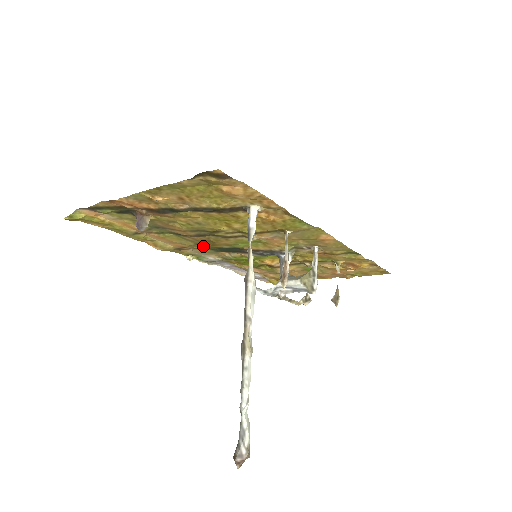
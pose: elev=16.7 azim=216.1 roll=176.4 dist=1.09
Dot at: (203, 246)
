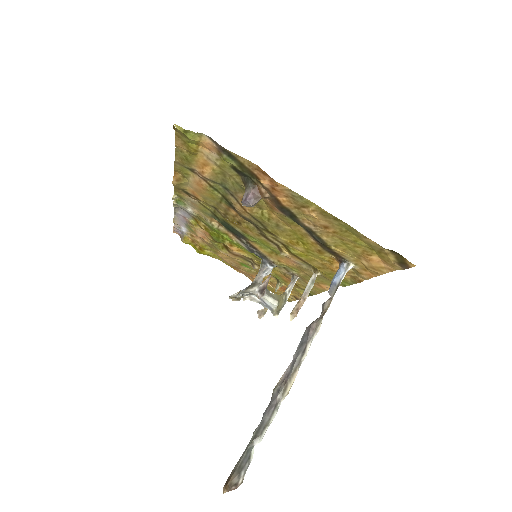
Dot at: (215, 211)
